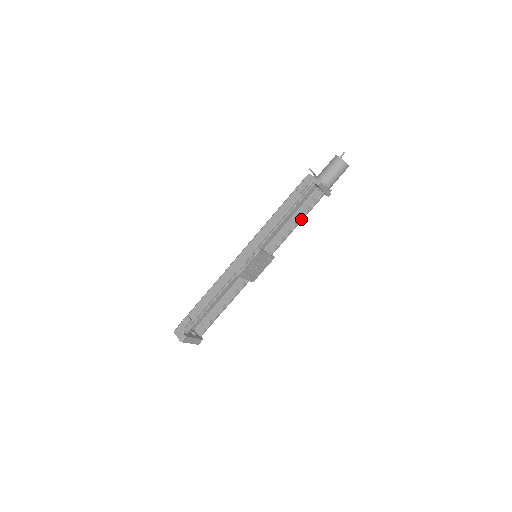
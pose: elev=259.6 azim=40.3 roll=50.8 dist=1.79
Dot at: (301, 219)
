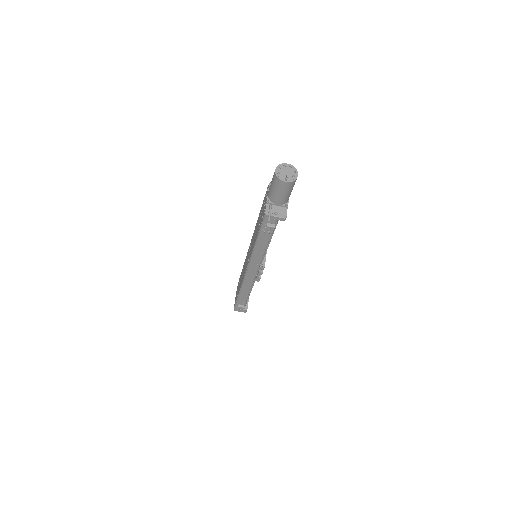
Dot at: occluded
